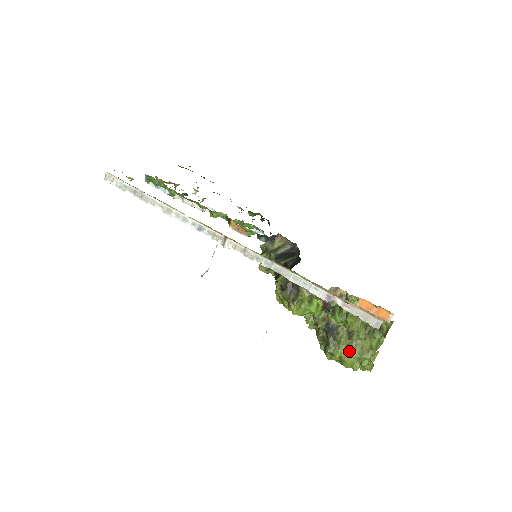
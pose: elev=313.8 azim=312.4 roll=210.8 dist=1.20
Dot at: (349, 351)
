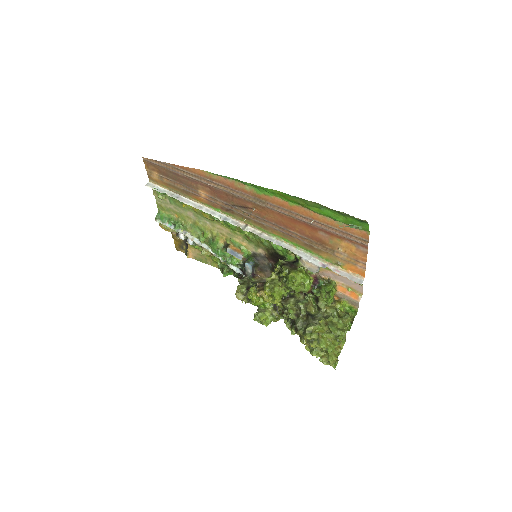
Dot at: (326, 331)
